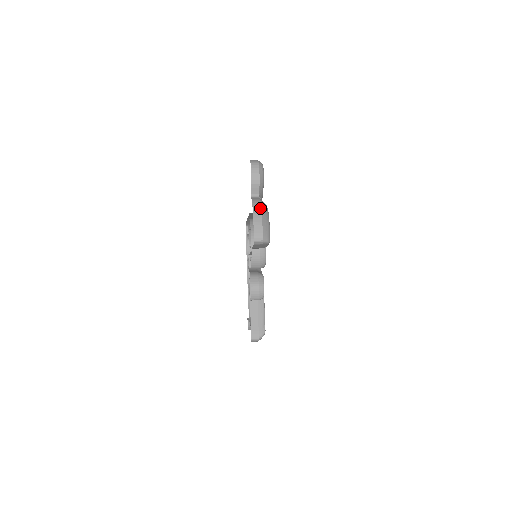
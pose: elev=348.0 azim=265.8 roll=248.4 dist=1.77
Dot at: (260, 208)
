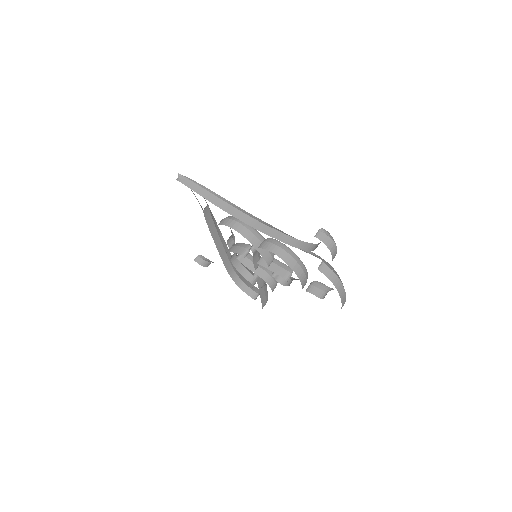
Dot at: (341, 284)
